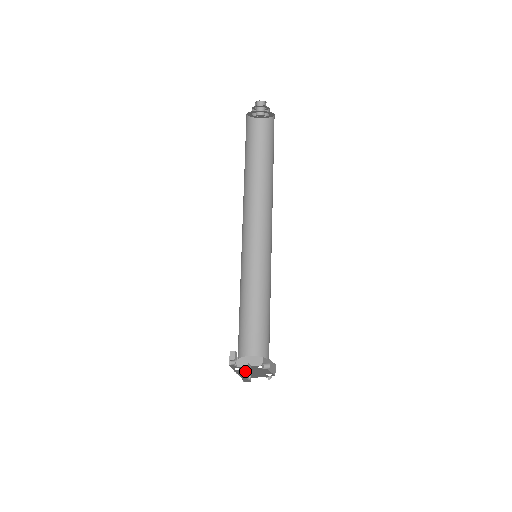
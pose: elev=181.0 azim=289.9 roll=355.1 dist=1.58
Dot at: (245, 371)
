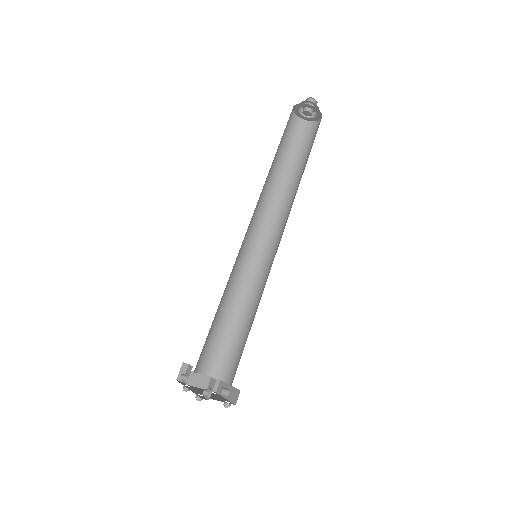
Dot at: (198, 390)
